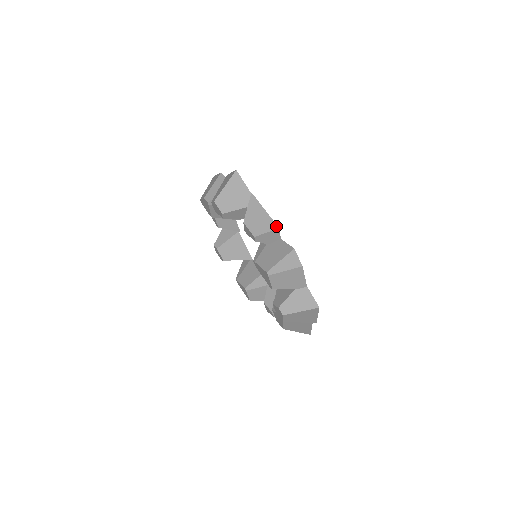
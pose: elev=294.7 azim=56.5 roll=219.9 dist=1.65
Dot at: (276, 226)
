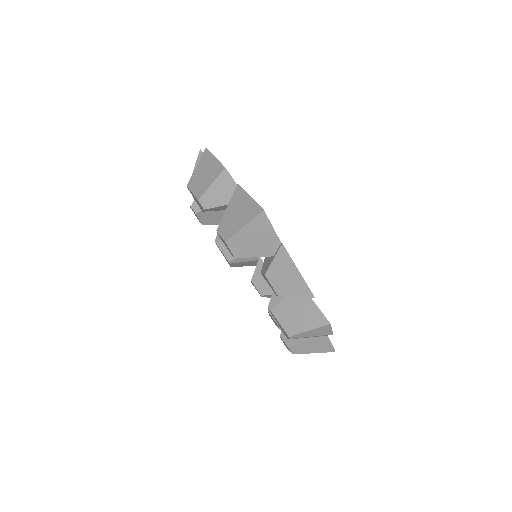
Dot at: (311, 294)
